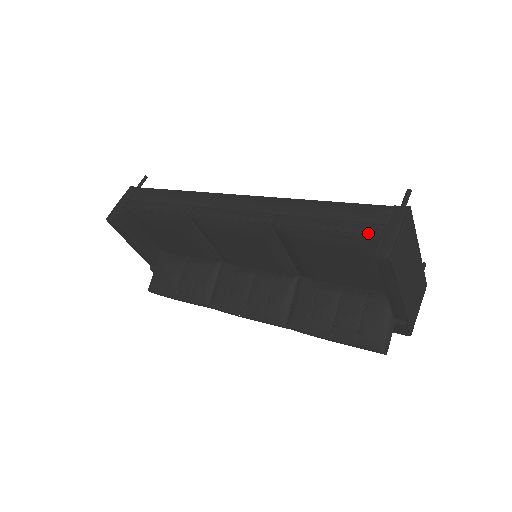
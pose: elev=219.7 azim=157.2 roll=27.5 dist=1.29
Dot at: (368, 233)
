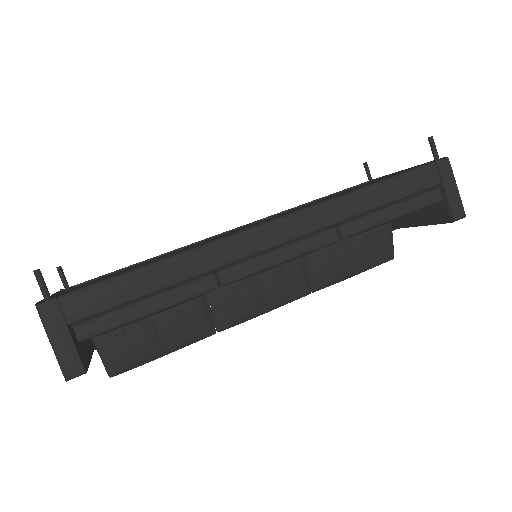
Dot at: (434, 201)
